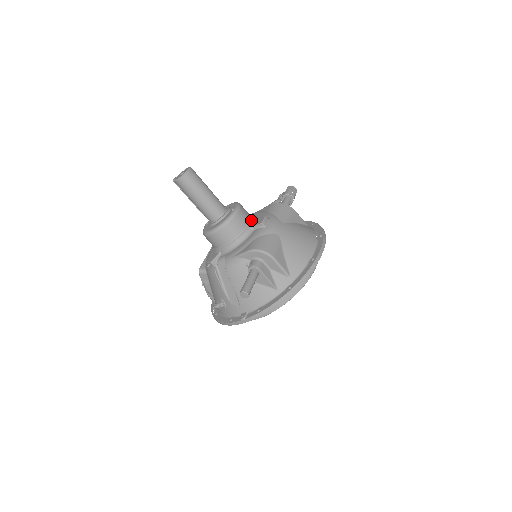
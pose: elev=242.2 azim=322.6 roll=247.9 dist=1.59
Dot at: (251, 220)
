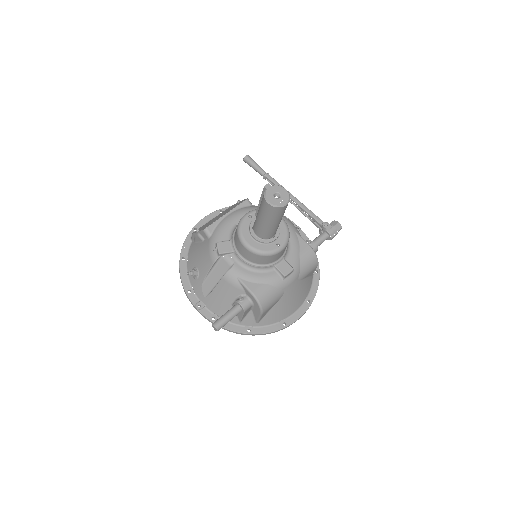
Dot at: (282, 257)
